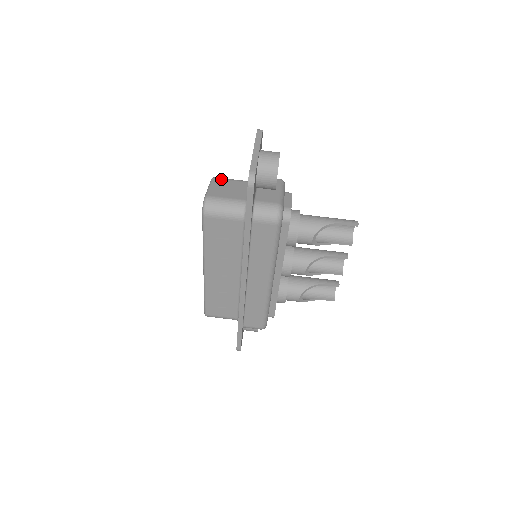
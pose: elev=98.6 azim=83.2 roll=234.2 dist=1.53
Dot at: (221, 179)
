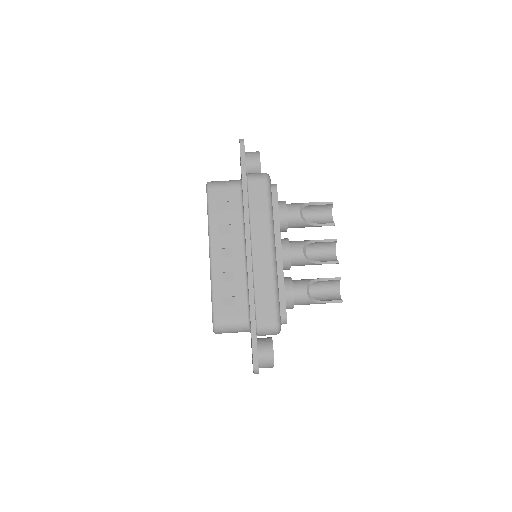
Dot at: occluded
